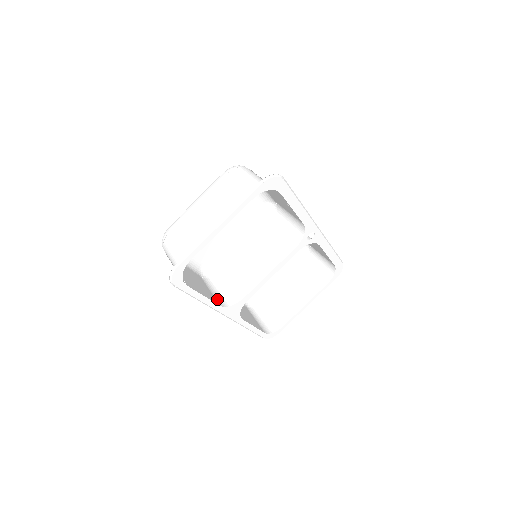
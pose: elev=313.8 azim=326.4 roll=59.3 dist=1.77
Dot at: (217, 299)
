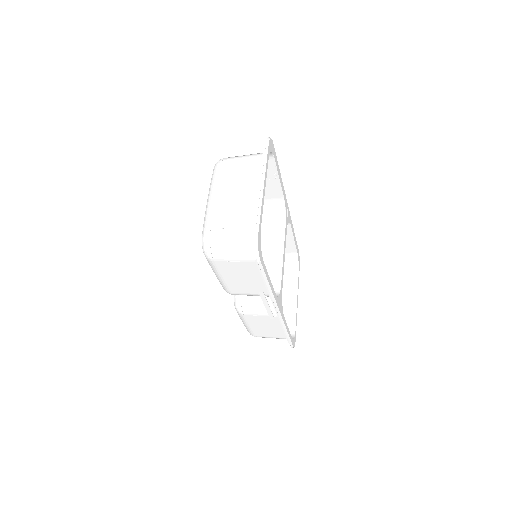
Dot at: occluded
